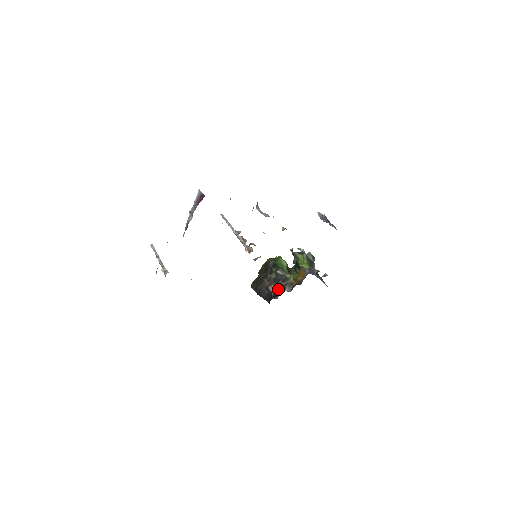
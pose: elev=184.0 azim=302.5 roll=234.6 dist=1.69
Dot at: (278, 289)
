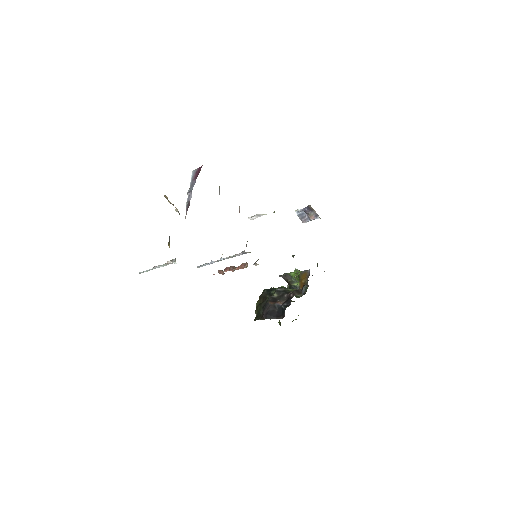
Dot at: (287, 300)
